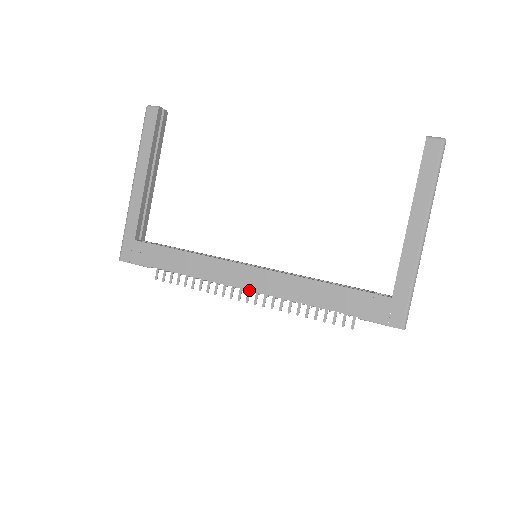
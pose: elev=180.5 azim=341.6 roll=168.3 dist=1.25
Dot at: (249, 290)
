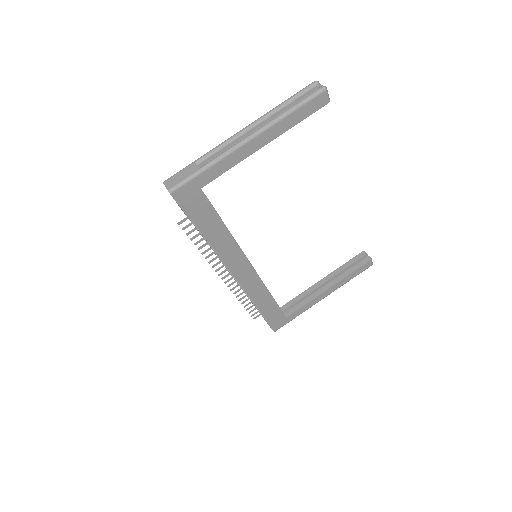
Dot at: (237, 279)
